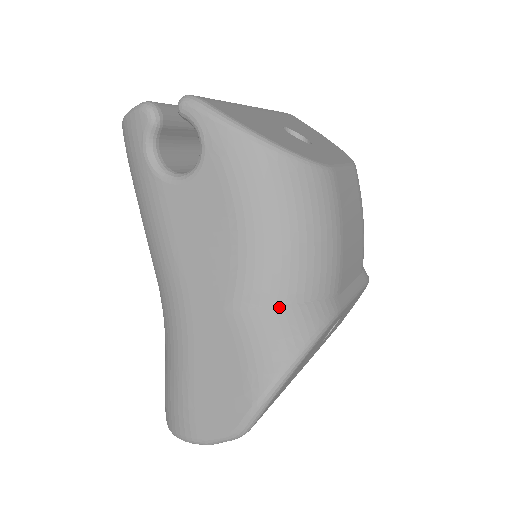
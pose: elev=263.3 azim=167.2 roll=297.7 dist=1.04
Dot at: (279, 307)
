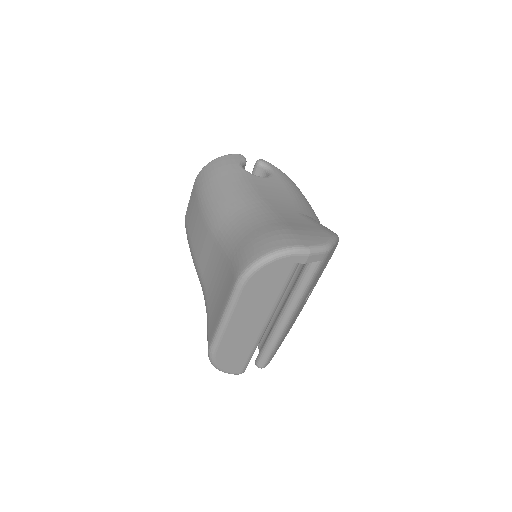
Dot at: occluded
